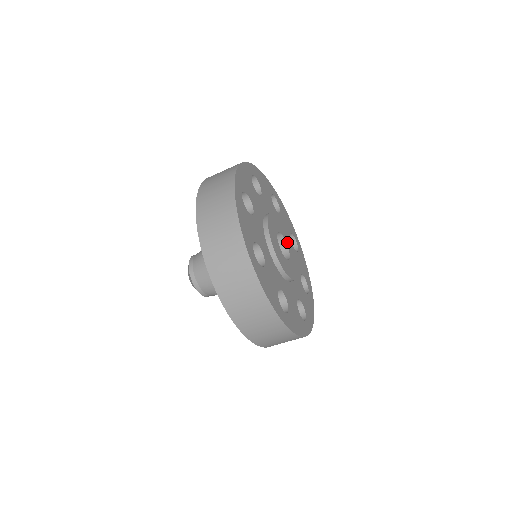
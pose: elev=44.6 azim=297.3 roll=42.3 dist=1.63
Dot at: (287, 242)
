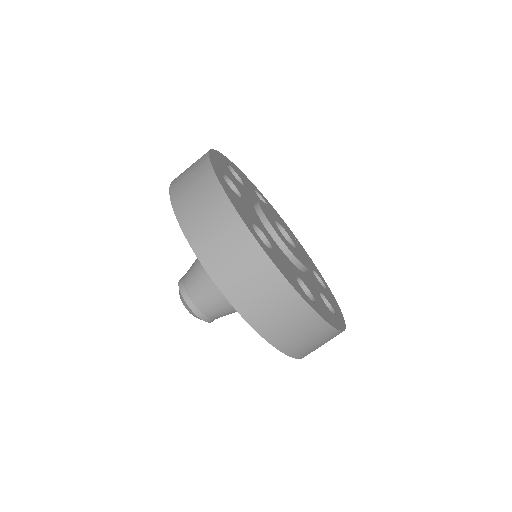
Dot at: (296, 246)
